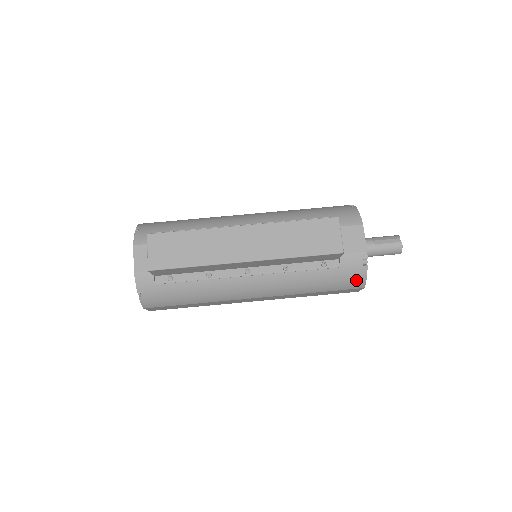
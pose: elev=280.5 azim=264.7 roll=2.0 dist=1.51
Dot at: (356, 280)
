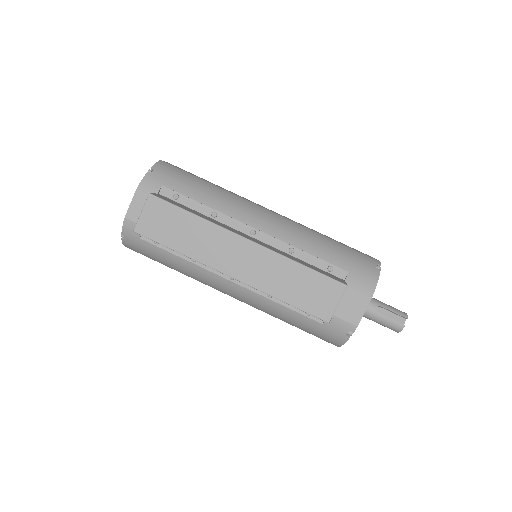
Dot at: (332, 340)
